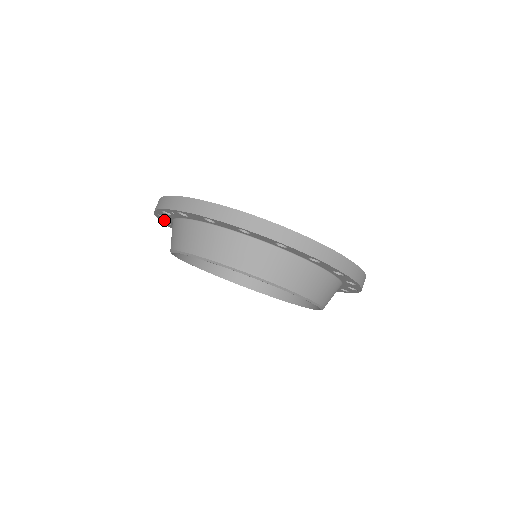
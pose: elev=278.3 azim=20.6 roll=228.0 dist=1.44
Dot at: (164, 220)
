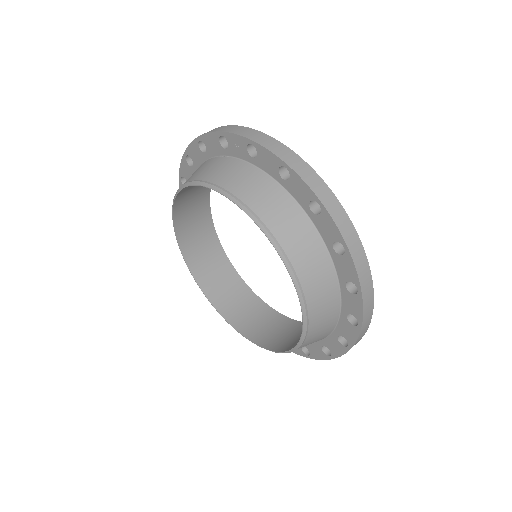
Dot at: (193, 155)
